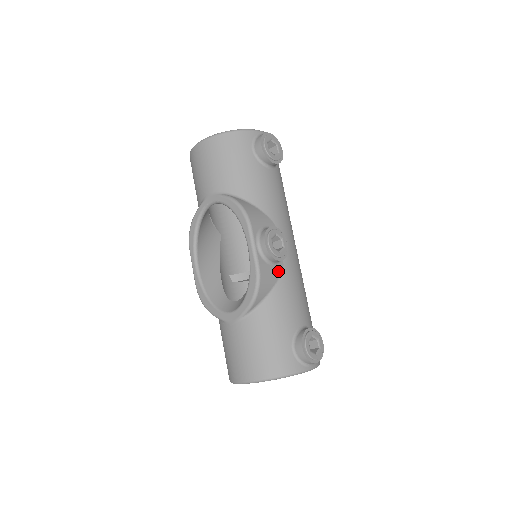
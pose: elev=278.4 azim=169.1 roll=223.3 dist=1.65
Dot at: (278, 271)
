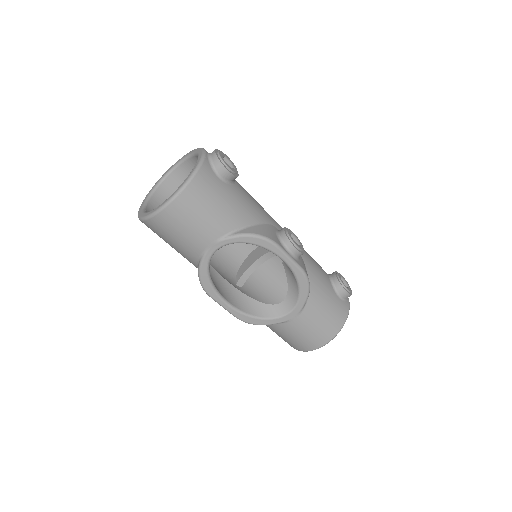
Dot at: (301, 257)
